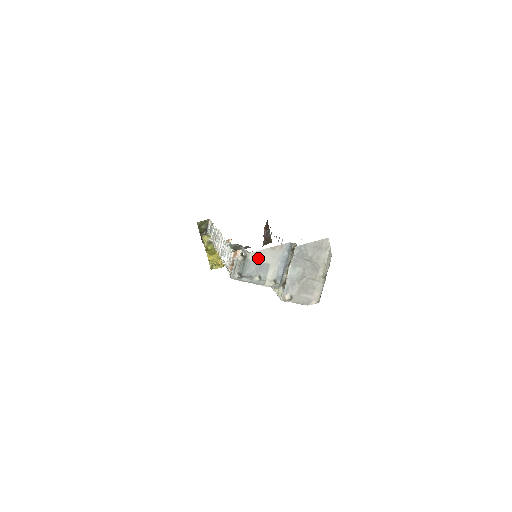
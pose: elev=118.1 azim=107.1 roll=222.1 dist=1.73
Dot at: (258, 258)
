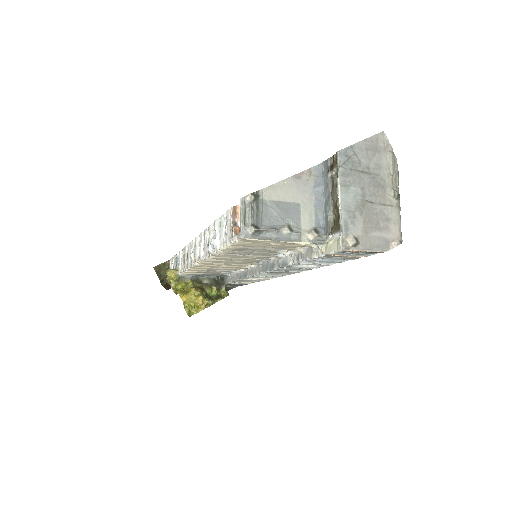
Dot at: (278, 196)
